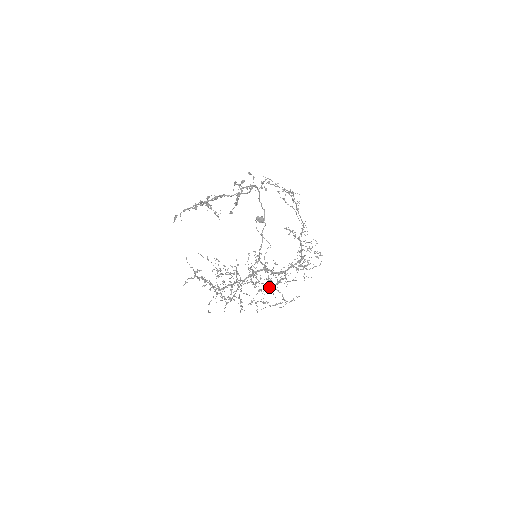
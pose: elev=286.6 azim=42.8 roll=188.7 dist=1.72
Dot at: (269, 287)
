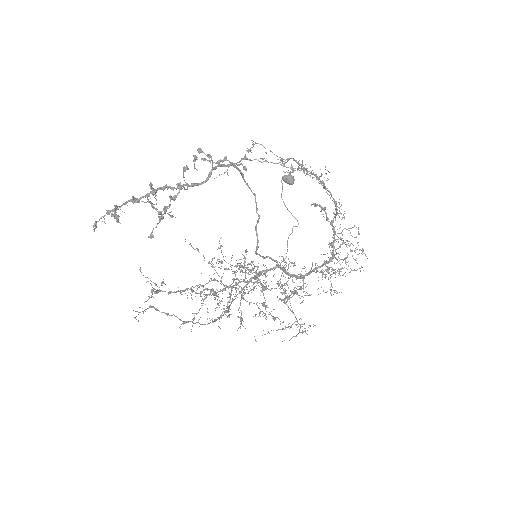
Dot at: occluded
